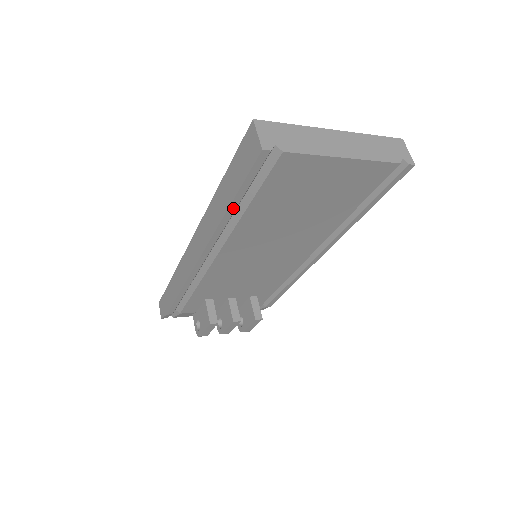
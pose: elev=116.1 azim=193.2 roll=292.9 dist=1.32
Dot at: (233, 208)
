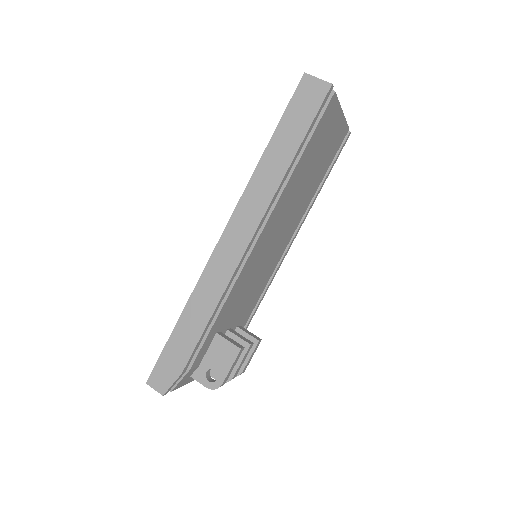
Dot at: (295, 158)
